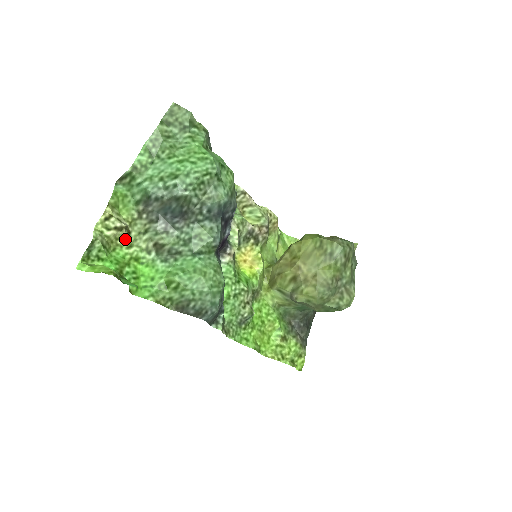
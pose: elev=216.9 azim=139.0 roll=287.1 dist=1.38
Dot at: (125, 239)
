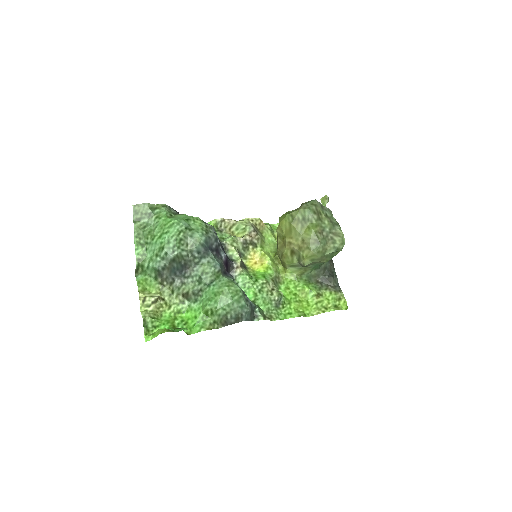
Dot at: (163, 305)
